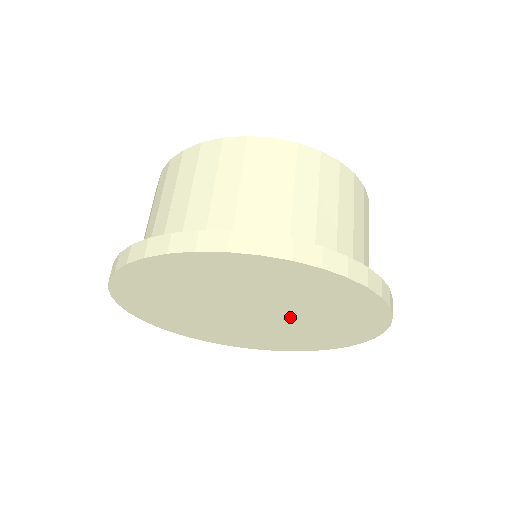
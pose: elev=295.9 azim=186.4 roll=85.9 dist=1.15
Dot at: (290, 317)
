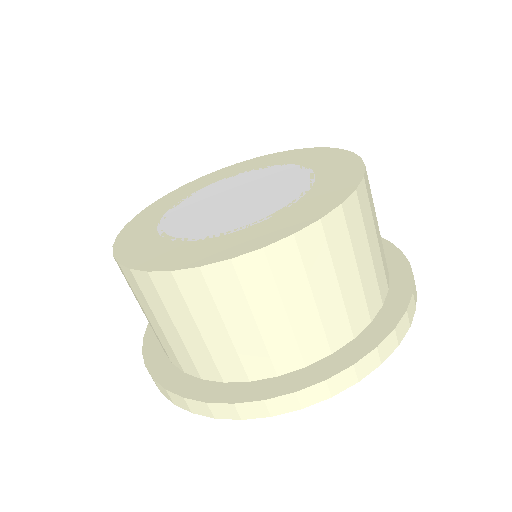
Dot at: occluded
